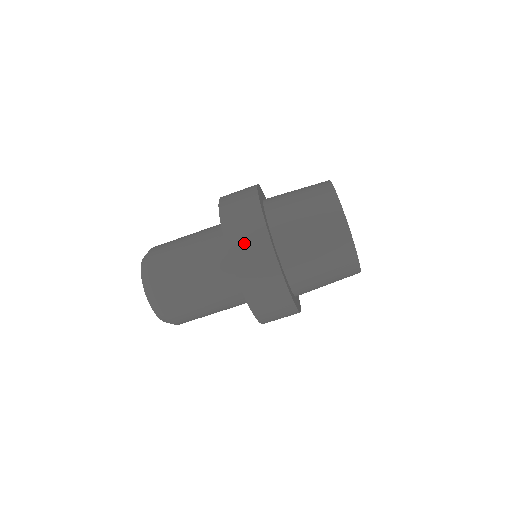
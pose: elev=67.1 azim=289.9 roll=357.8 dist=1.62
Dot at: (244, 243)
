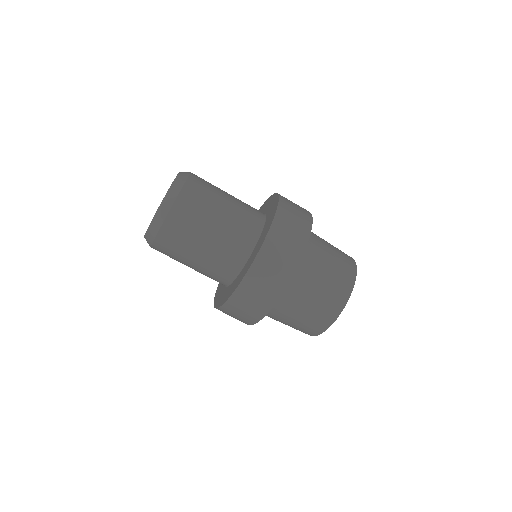
Dot at: (249, 299)
